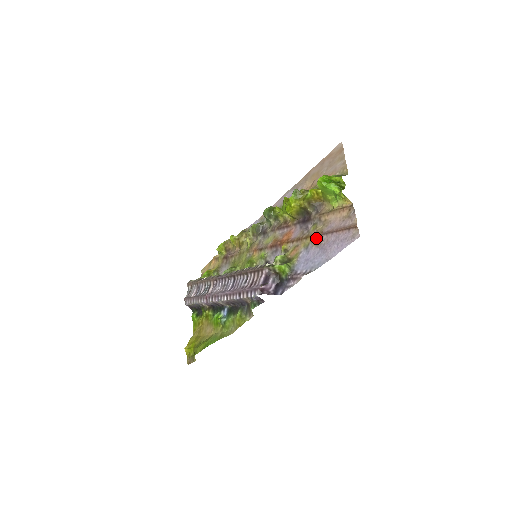
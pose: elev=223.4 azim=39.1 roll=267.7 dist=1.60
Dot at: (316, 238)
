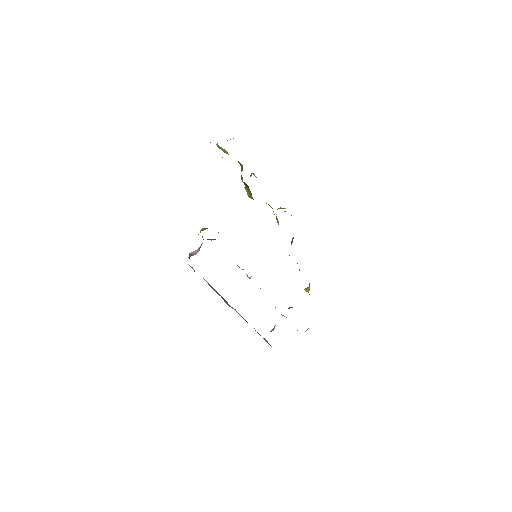
Dot at: occluded
